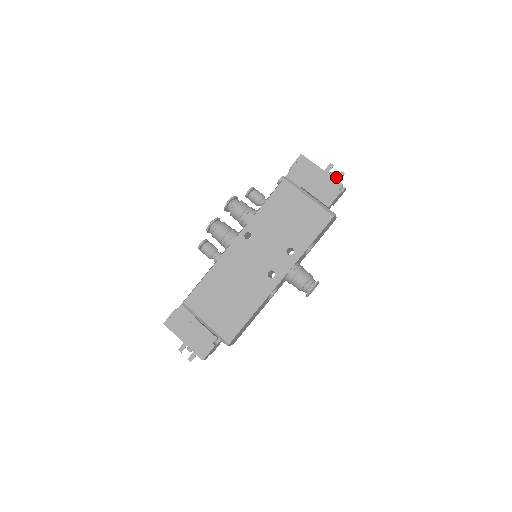
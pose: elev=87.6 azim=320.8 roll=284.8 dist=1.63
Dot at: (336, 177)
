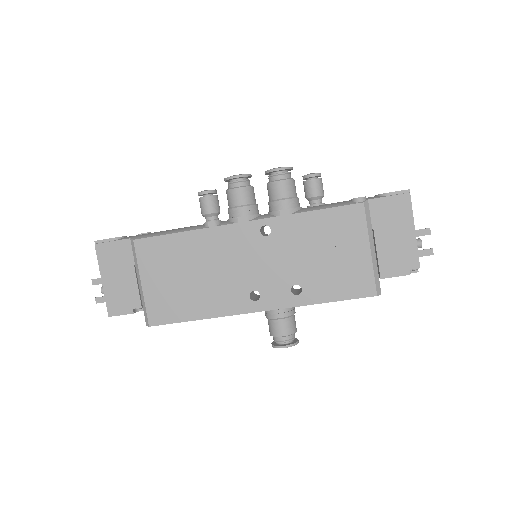
Dot at: (421, 250)
